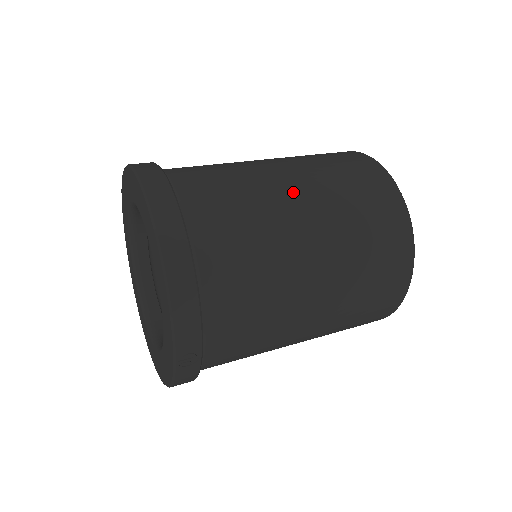
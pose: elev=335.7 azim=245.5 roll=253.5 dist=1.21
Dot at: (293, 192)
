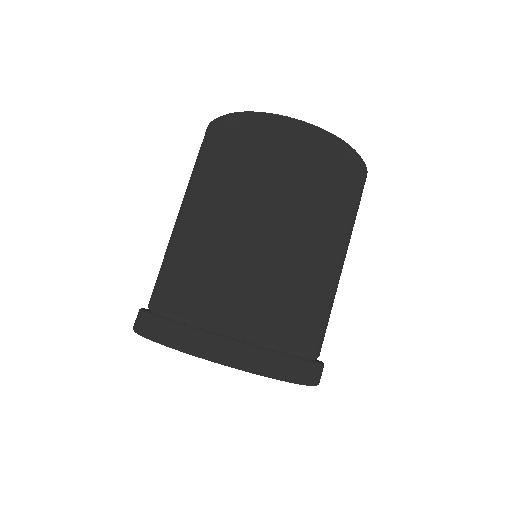
Dot at: (288, 236)
